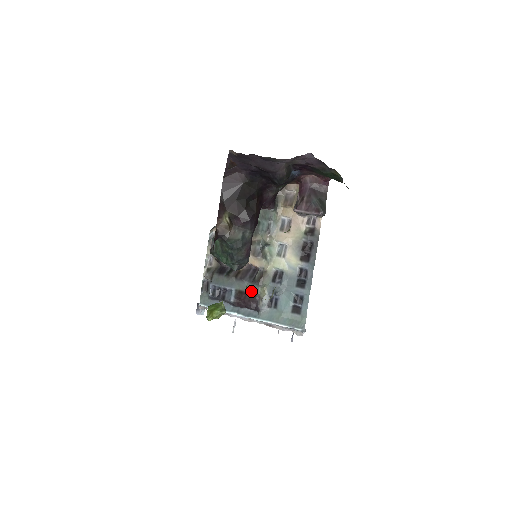
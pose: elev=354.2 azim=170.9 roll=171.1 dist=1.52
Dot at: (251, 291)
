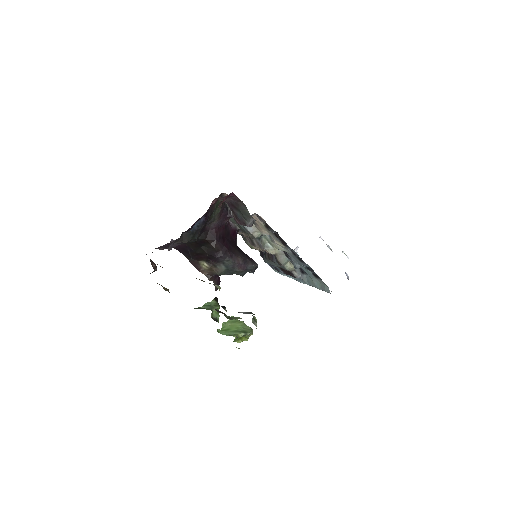
Dot at: occluded
